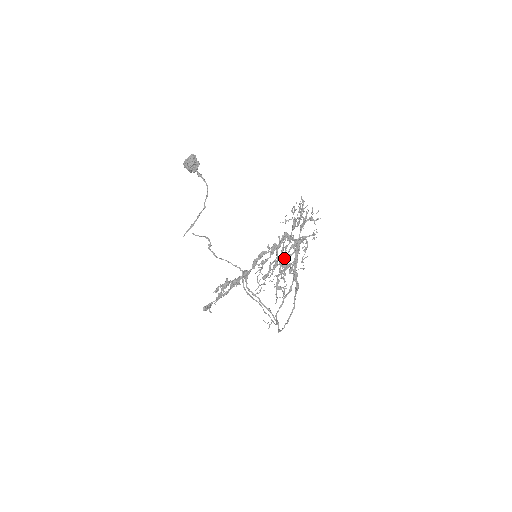
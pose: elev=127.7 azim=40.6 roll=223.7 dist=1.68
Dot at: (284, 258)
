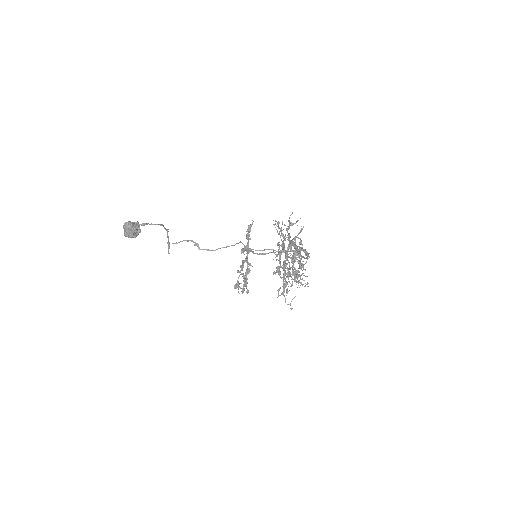
Dot at: (291, 267)
